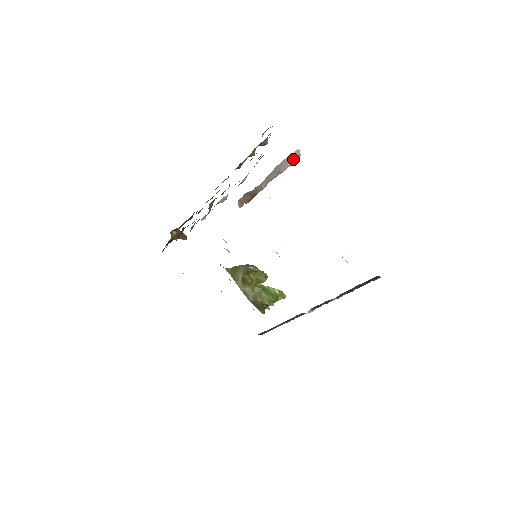
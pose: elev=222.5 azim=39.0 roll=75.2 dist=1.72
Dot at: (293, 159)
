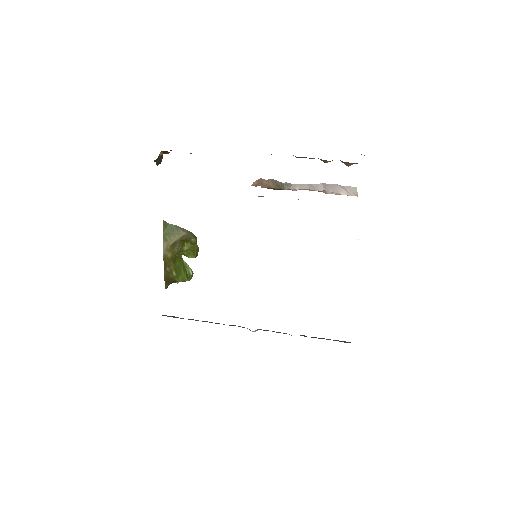
Dot at: (347, 193)
